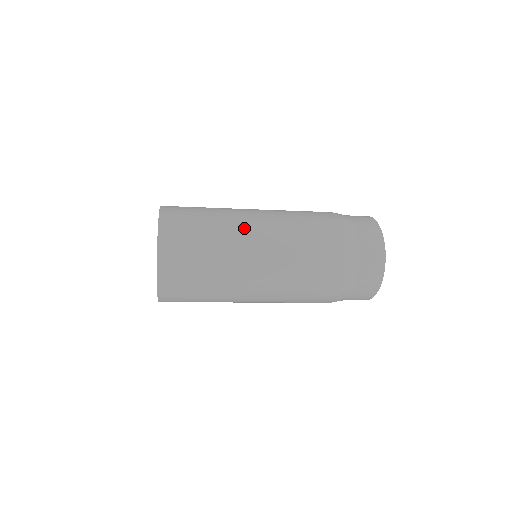
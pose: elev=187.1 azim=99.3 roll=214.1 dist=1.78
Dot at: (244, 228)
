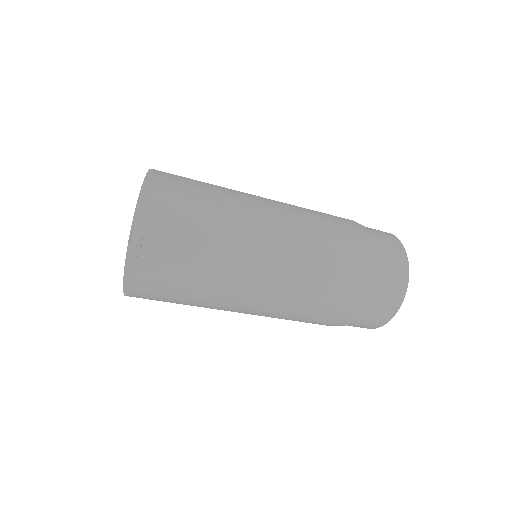
Dot at: (251, 194)
